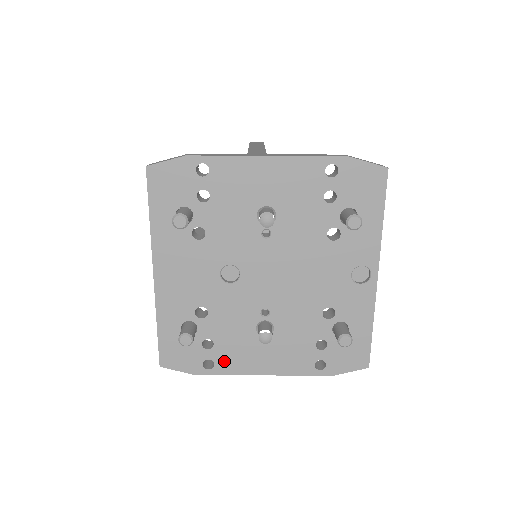
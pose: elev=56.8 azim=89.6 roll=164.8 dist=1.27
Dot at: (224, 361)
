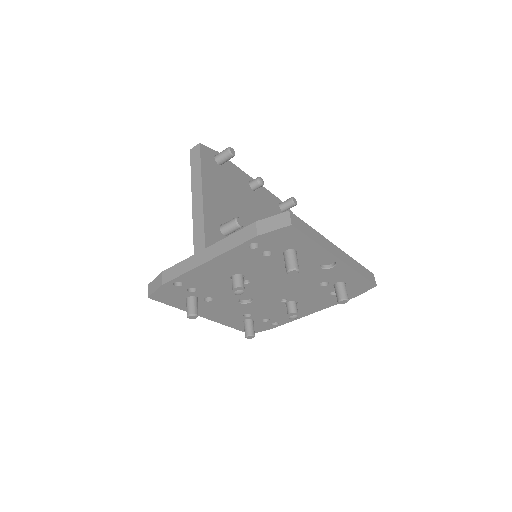
Dot at: (282, 320)
